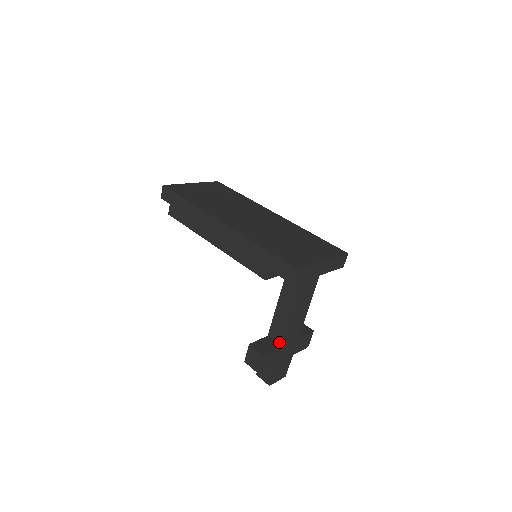
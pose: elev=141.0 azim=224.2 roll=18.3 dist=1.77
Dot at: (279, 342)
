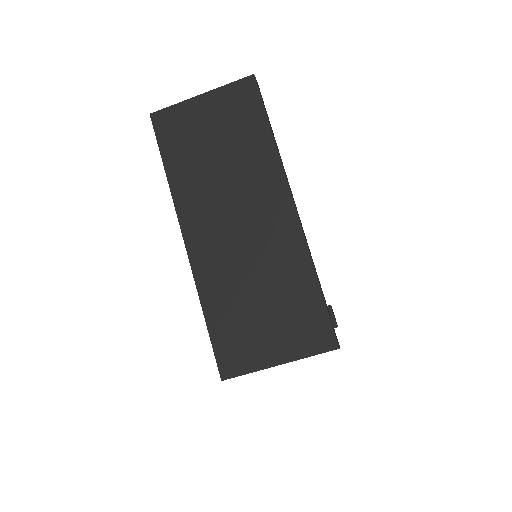
Dot at: occluded
